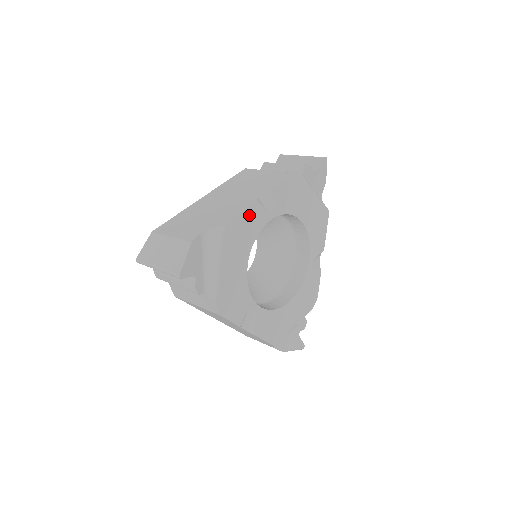
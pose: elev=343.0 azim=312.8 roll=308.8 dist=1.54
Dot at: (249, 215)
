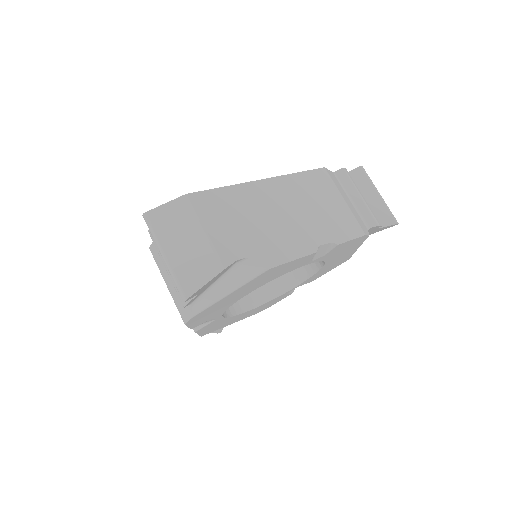
Dot at: (297, 262)
